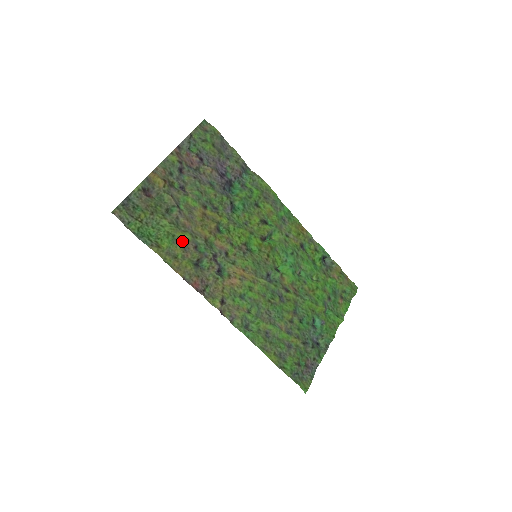
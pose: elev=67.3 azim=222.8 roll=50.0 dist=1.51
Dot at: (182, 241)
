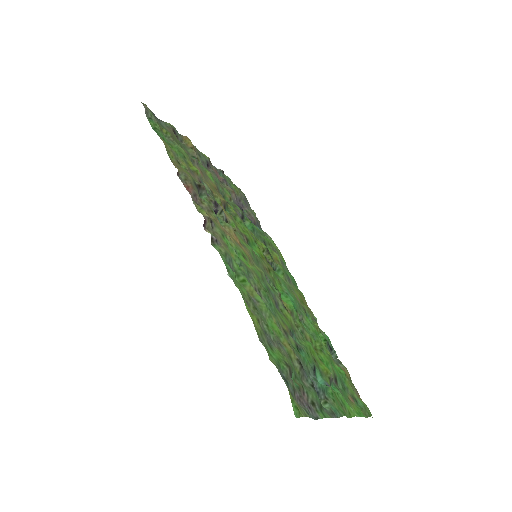
Dot at: (190, 168)
